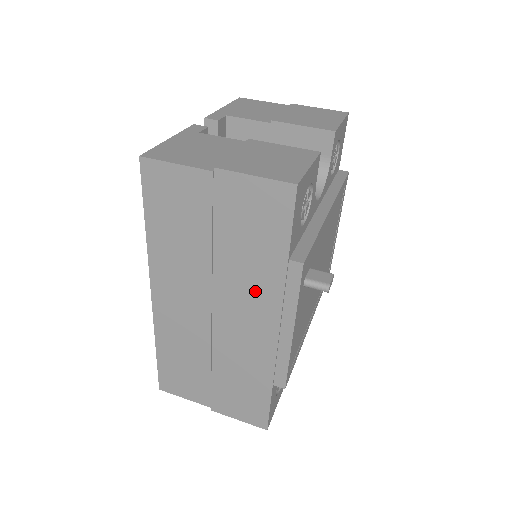
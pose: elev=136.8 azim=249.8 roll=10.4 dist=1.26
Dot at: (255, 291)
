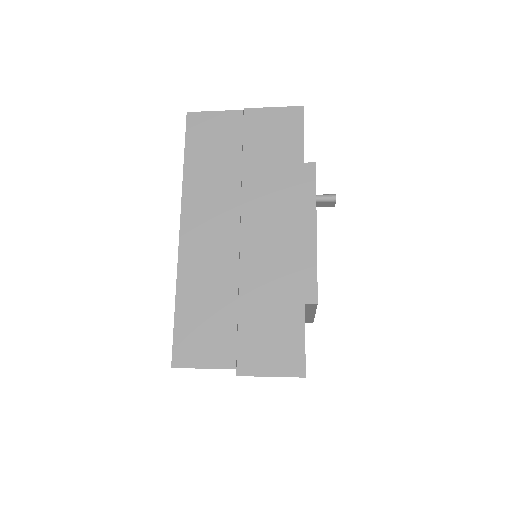
Dot at: (279, 197)
